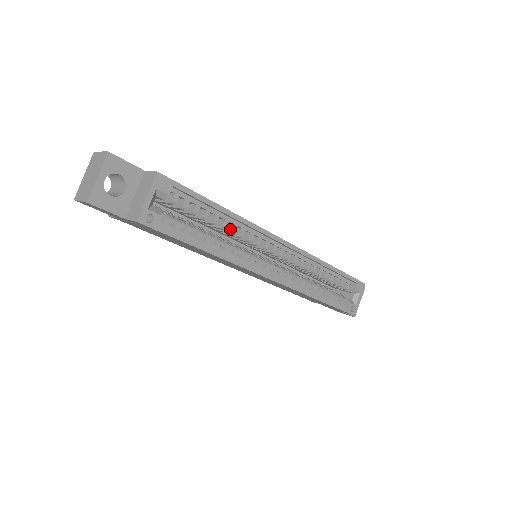
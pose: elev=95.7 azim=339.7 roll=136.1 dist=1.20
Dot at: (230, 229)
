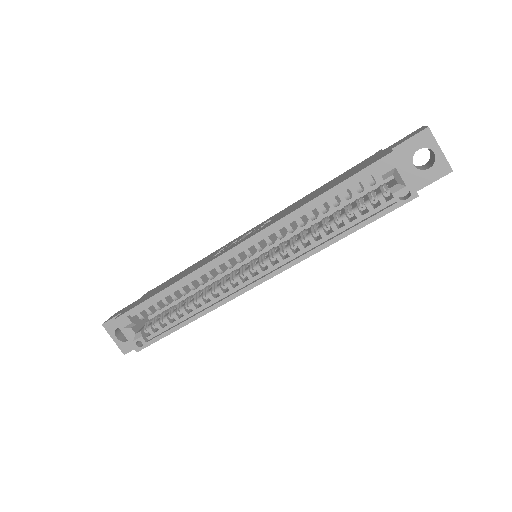
Dot at: (191, 288)
